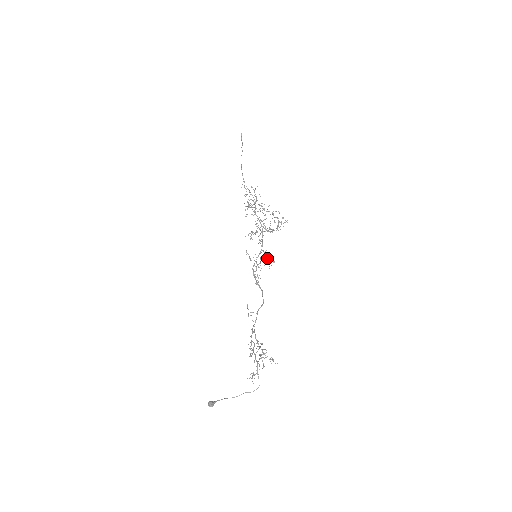
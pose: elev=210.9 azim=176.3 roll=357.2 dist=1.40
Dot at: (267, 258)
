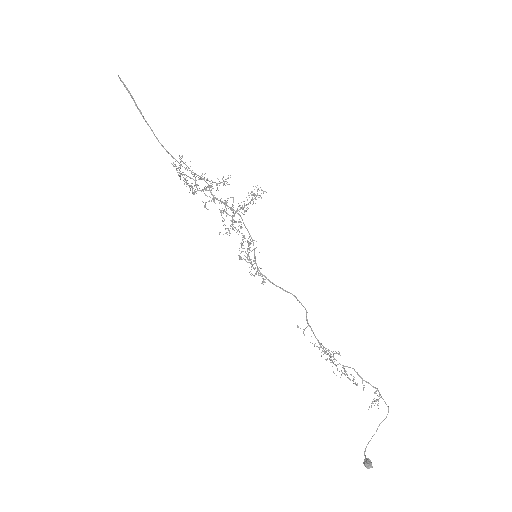
Dot at: (245, 241)
